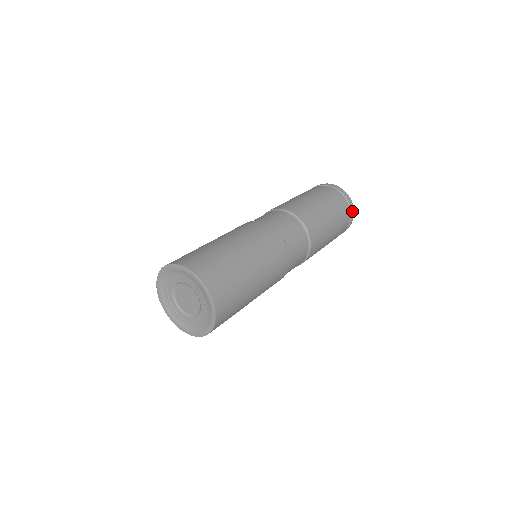
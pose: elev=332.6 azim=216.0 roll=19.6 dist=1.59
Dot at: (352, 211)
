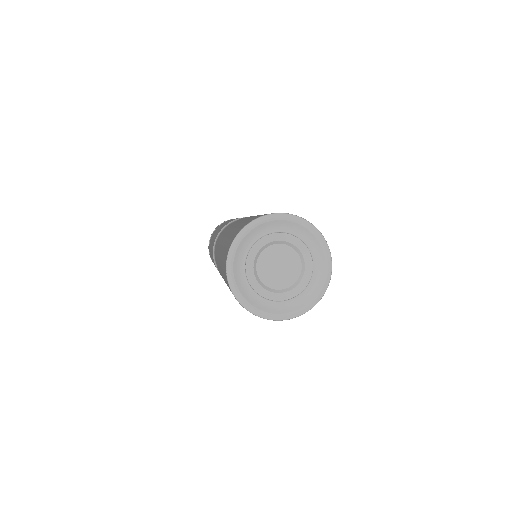
Dot at: occluded
